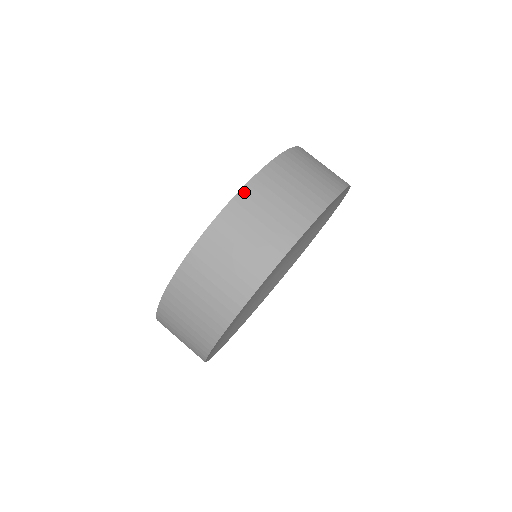
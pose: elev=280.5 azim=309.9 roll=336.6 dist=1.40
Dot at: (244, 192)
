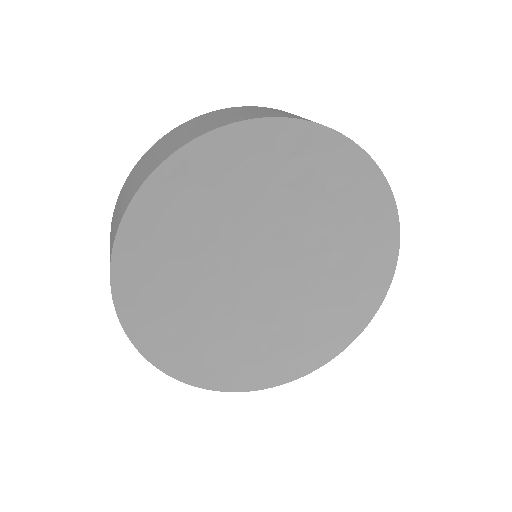
Dot at: (195, 118)
